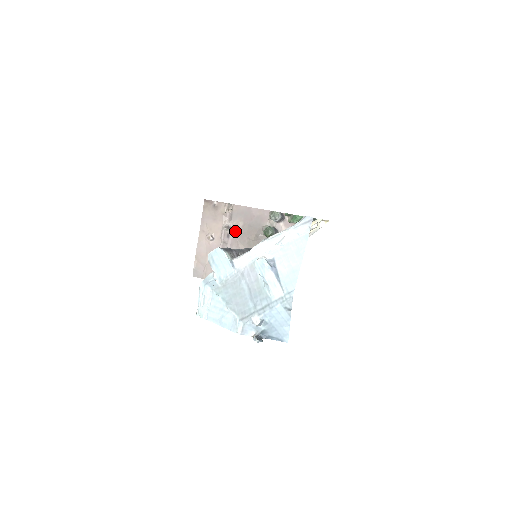
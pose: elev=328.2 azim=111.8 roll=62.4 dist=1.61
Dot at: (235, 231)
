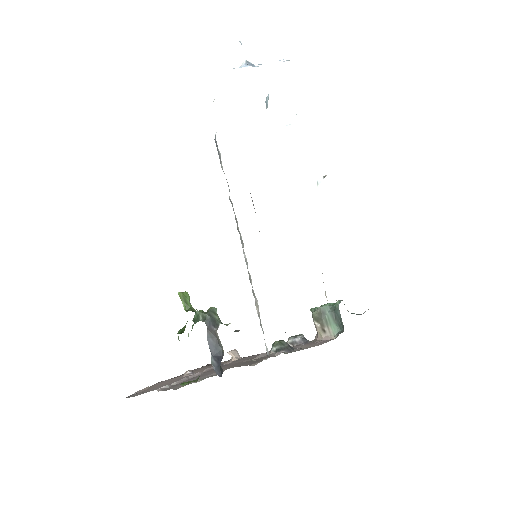
Dot at: (229, 365)
